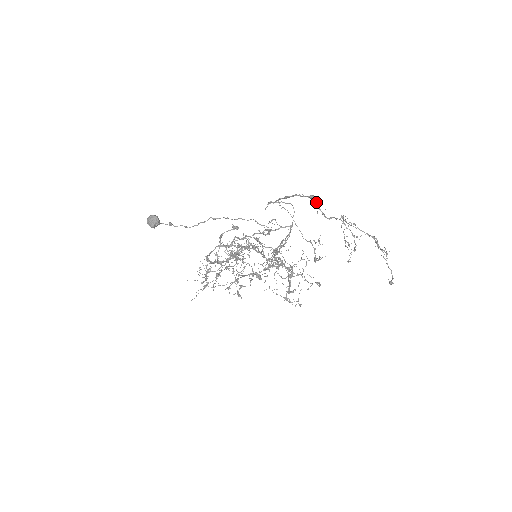
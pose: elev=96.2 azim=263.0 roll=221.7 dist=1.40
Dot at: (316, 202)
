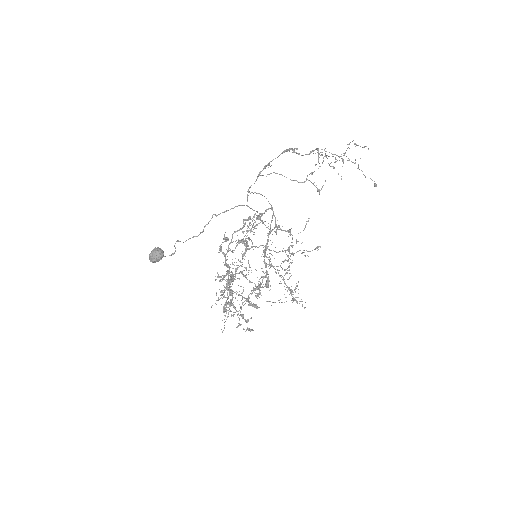
Dot at: (293, 149)
